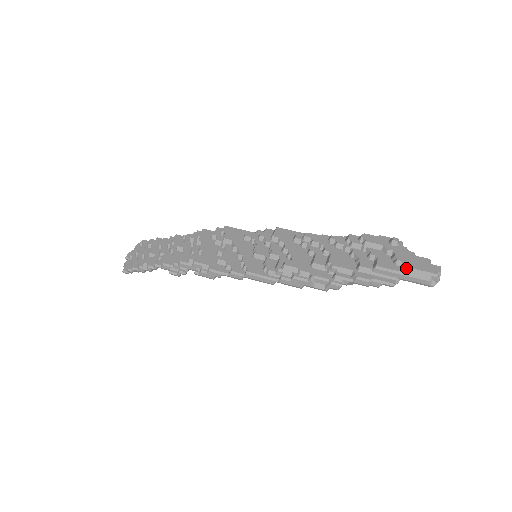
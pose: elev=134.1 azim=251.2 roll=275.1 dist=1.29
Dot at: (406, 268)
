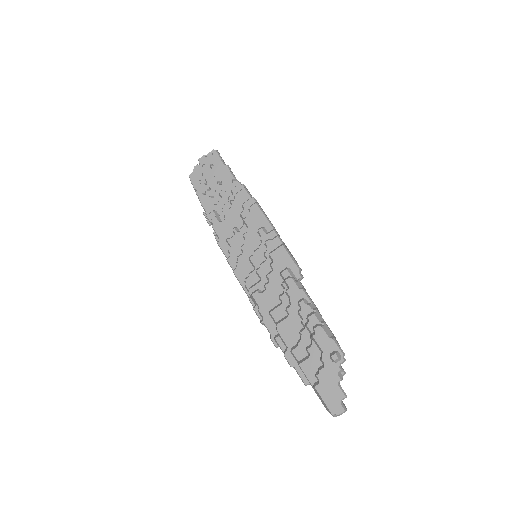
Dot at: (315, 388)
